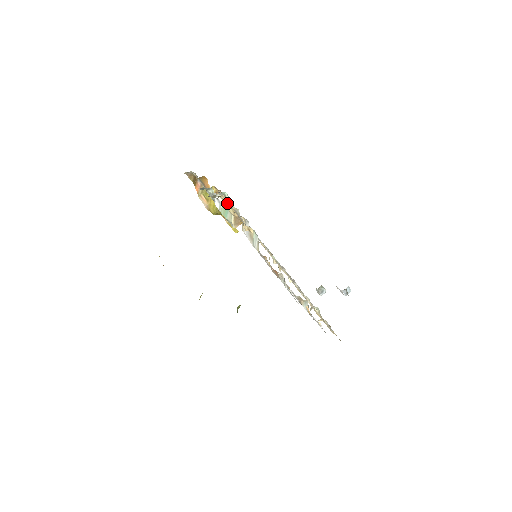
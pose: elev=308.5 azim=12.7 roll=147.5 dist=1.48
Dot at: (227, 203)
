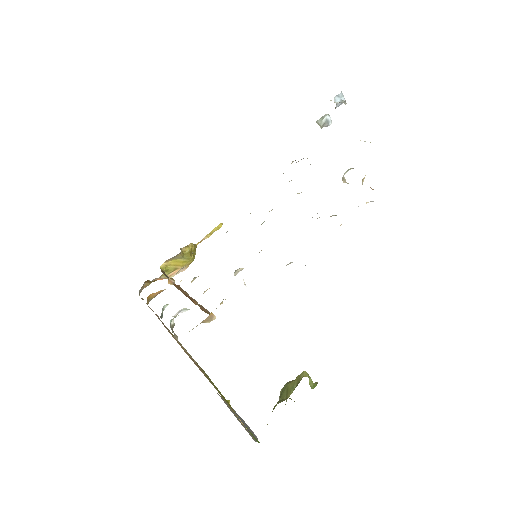
Dot at: occluded
